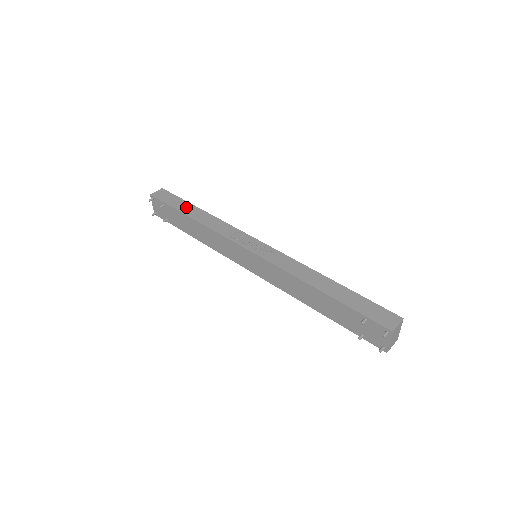
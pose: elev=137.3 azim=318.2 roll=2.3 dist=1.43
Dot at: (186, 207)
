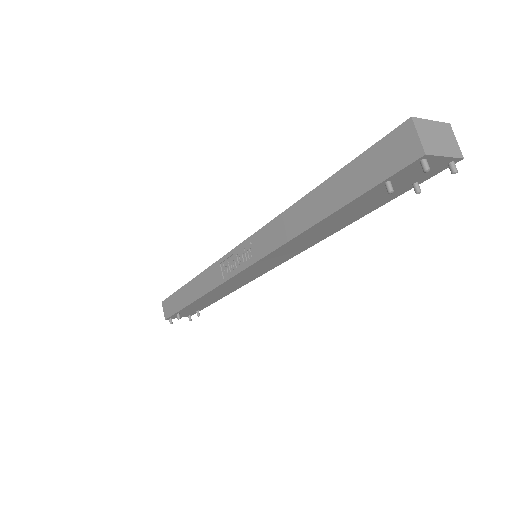
Dot at: (183, 296)
